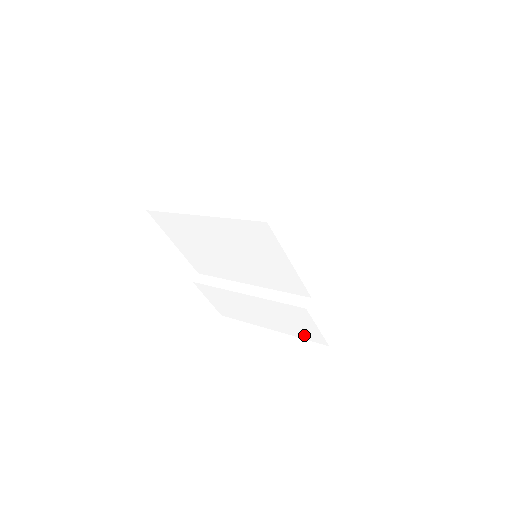
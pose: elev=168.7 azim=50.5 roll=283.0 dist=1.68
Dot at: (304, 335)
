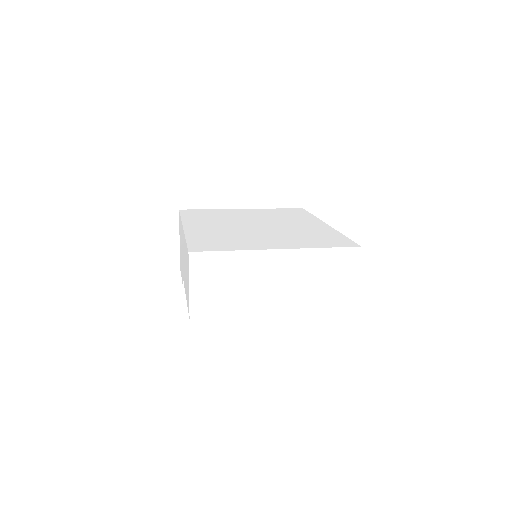
Dot at: occluded
